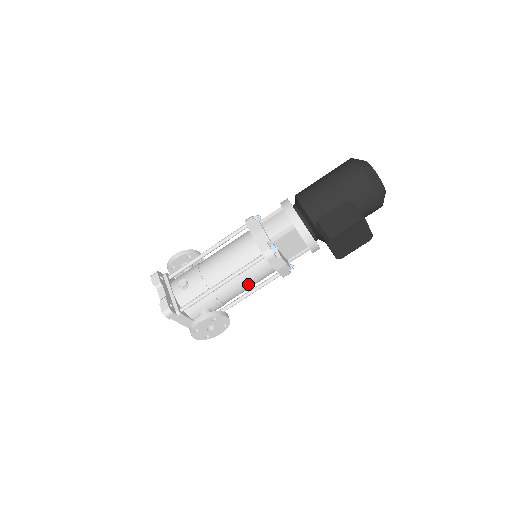
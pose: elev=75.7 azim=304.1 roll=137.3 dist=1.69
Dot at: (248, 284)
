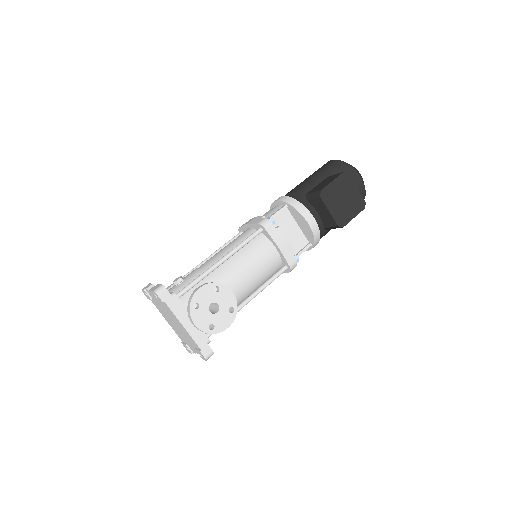
Dot at: (251, 269)
